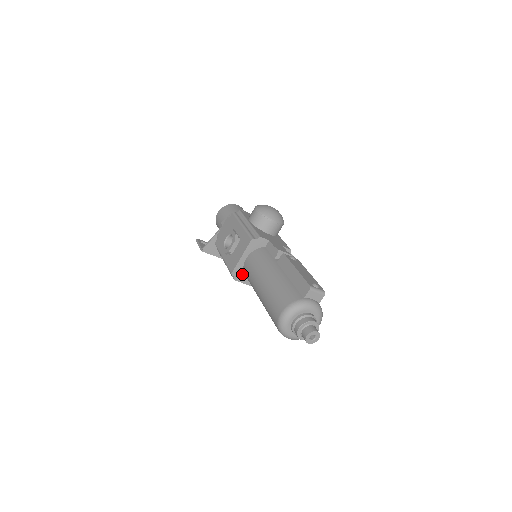
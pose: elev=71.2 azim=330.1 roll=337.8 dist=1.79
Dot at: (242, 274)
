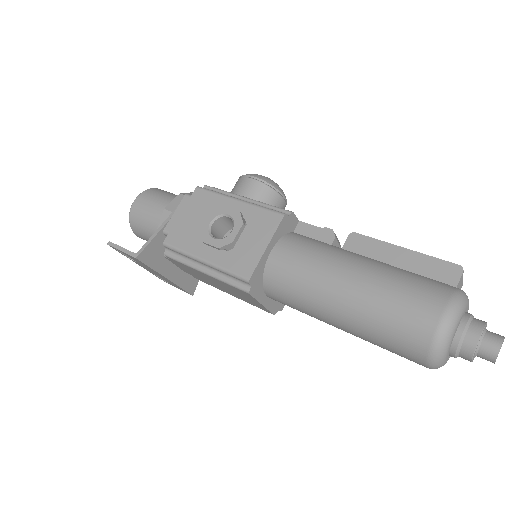
Dot at: (259, 282)
